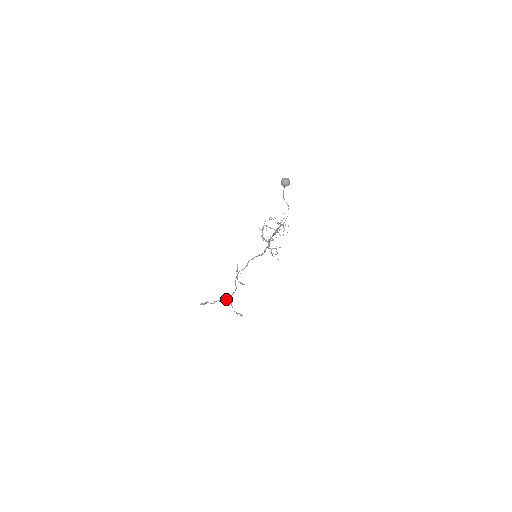
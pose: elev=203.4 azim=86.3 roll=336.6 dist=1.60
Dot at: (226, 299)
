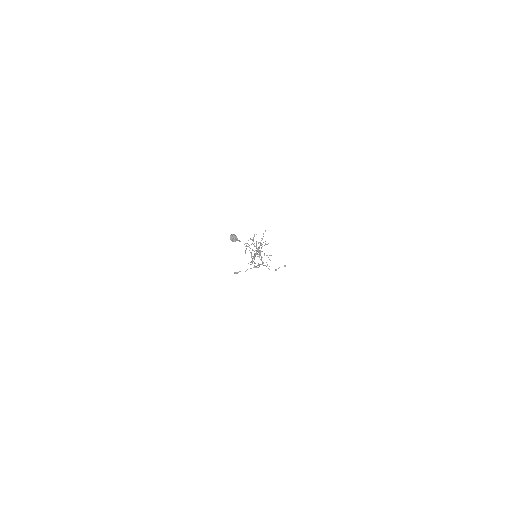
Dot at: occluded
